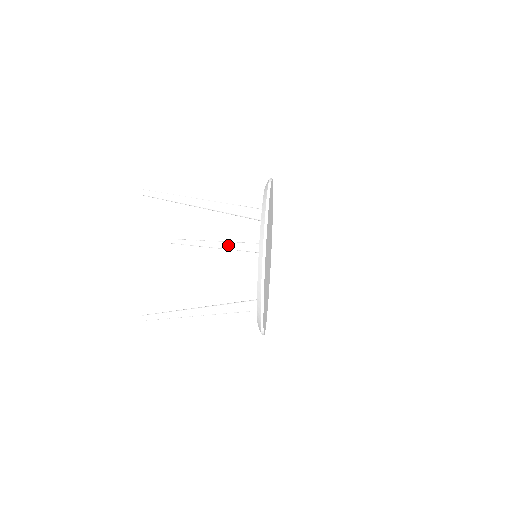
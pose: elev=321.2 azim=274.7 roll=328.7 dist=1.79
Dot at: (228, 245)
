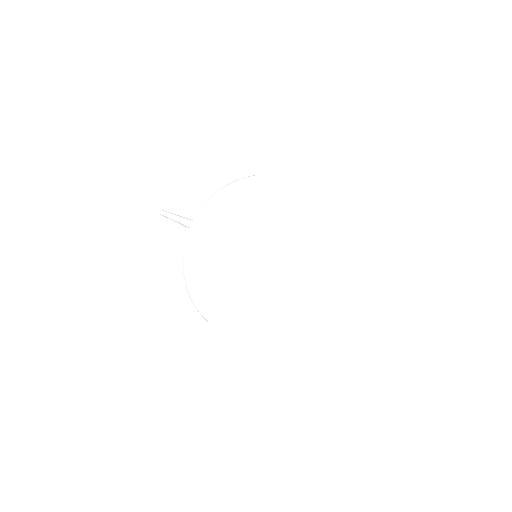
Dot at: occluded
